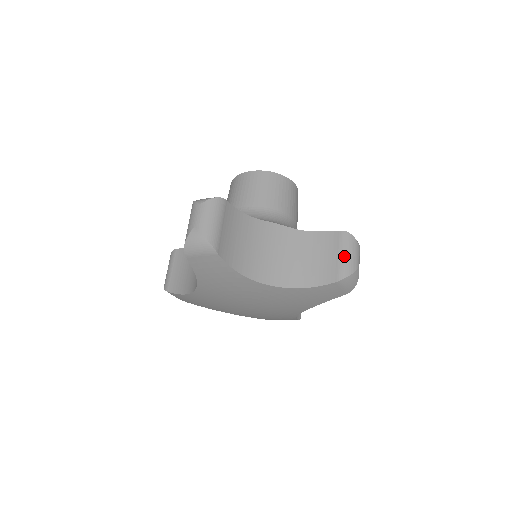
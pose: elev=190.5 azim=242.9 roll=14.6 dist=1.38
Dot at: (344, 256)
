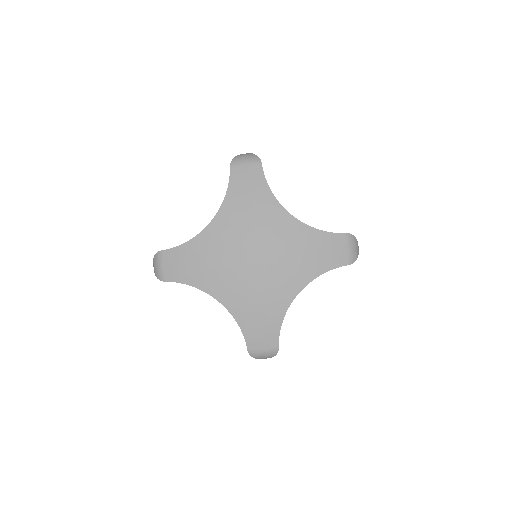
Dot at: occluded
